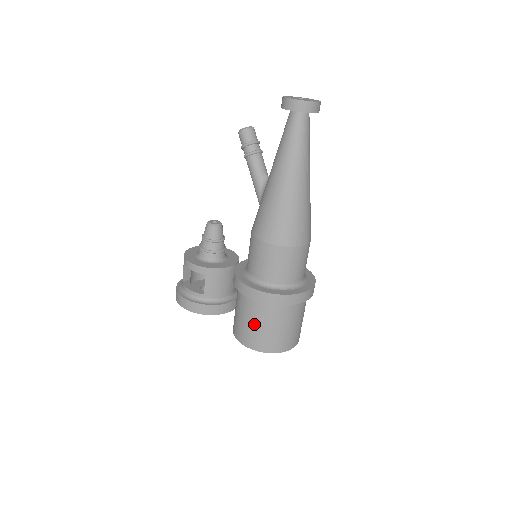
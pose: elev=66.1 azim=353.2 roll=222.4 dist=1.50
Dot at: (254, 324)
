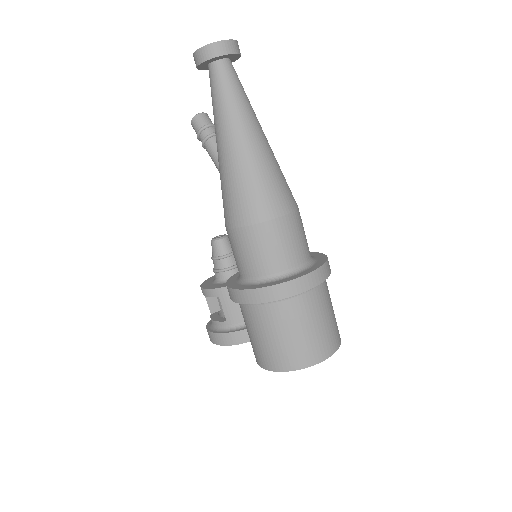
Dot at: (259, 336)
